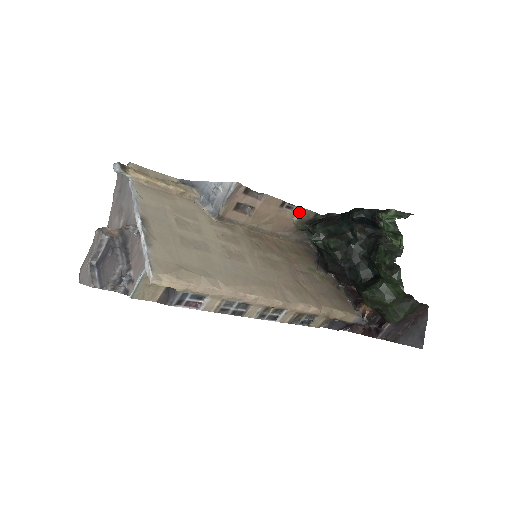
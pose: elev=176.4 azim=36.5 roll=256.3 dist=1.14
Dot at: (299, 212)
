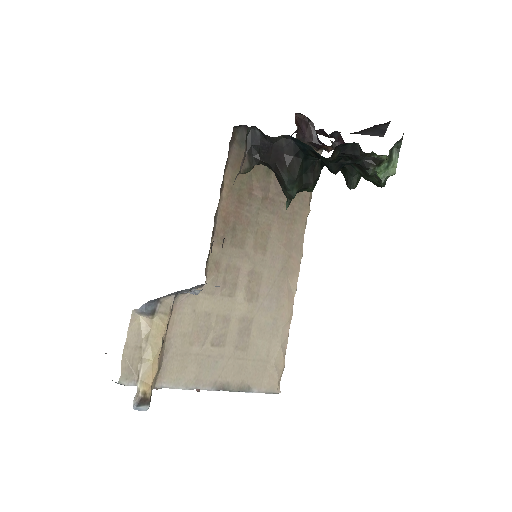
Dot at: (240, 168)
